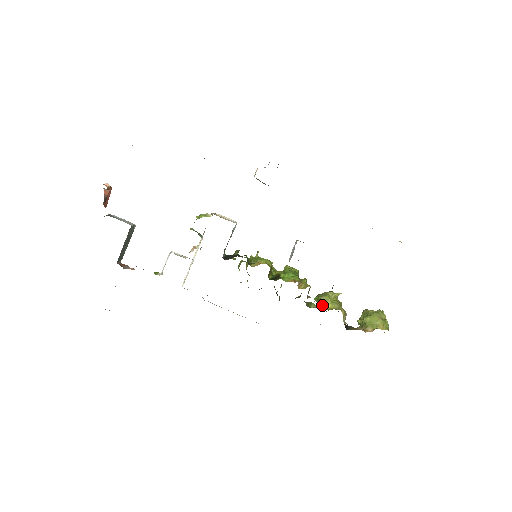
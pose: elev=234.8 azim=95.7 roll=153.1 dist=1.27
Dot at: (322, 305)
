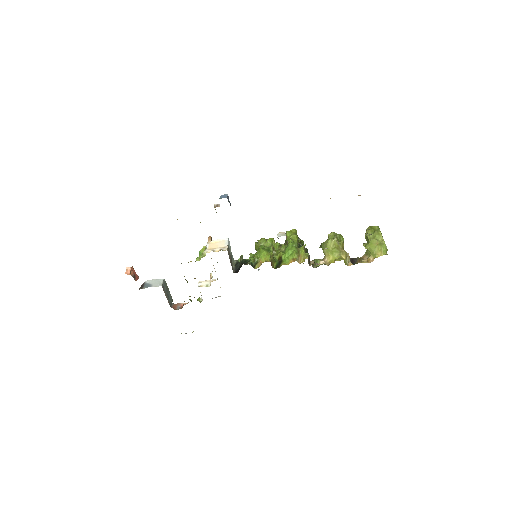
Dot at: (326, 258)
